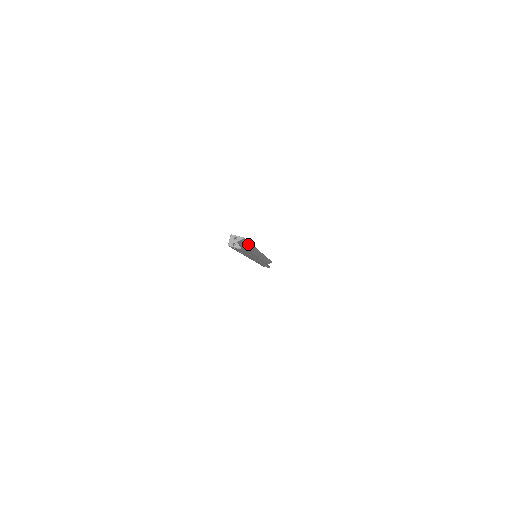
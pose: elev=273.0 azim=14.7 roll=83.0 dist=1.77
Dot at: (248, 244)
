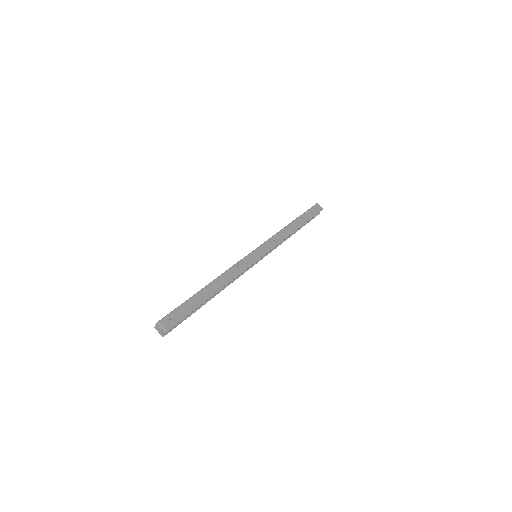
Dot at: (196, 307)
